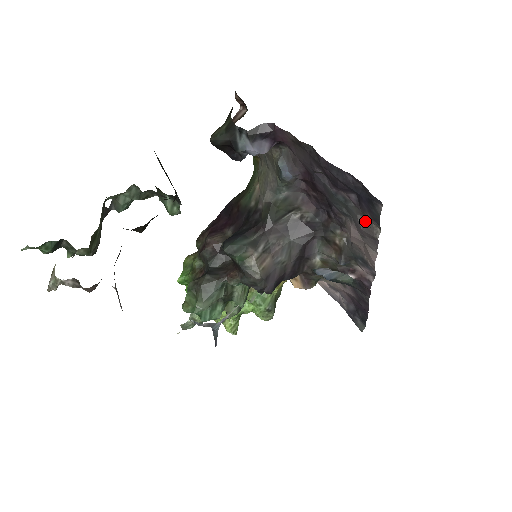
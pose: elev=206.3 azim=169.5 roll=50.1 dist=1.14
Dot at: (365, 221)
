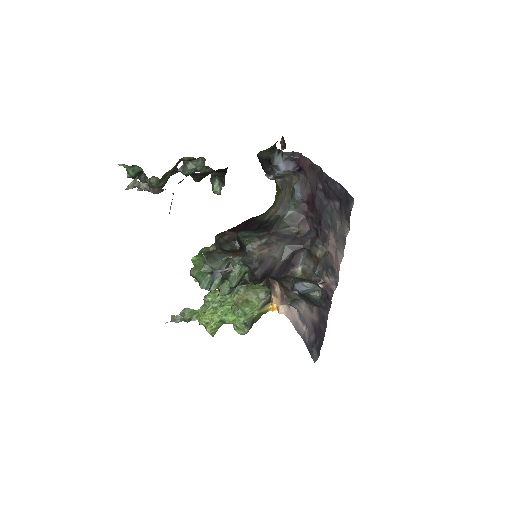
Dot at: (341, 225)
